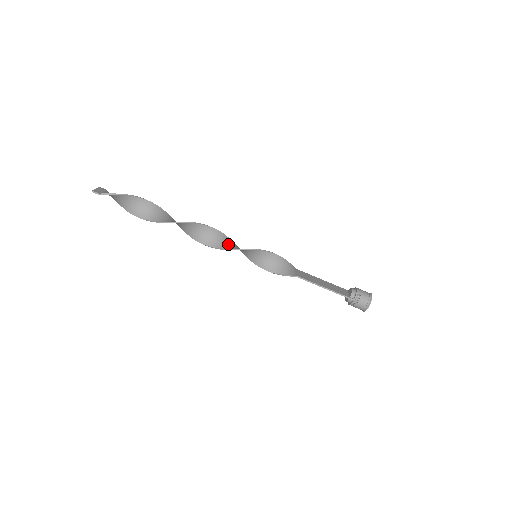
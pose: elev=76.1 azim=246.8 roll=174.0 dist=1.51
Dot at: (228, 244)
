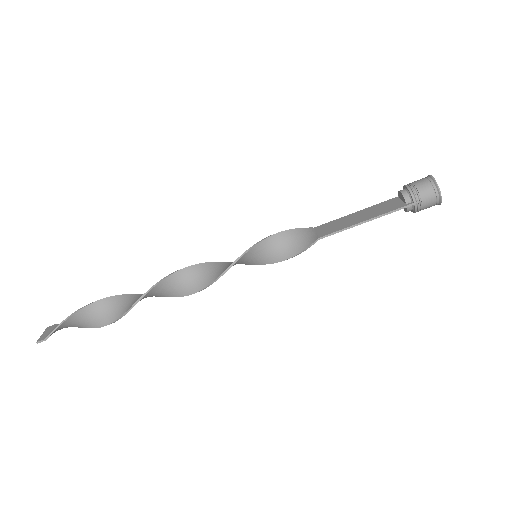
Dot at: (215, 271)
